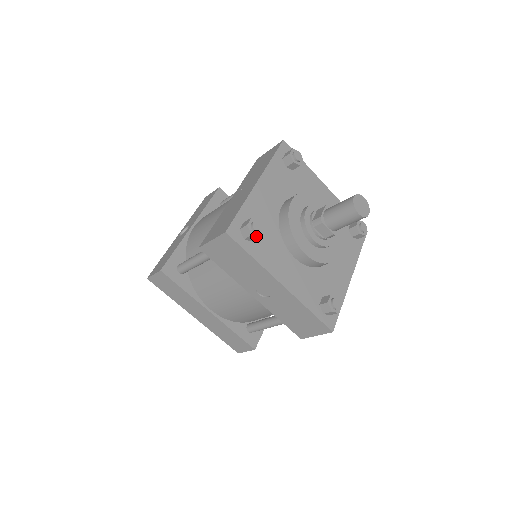
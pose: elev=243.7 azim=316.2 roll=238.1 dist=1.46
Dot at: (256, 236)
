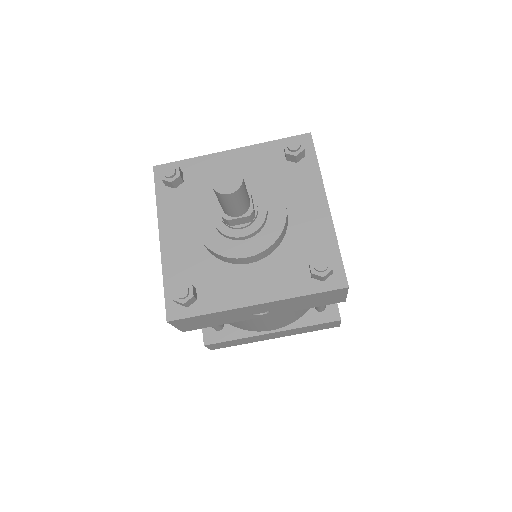
Dot at: (188, 300)
